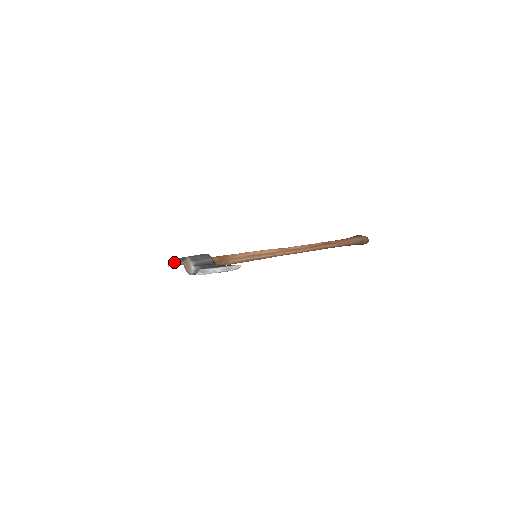
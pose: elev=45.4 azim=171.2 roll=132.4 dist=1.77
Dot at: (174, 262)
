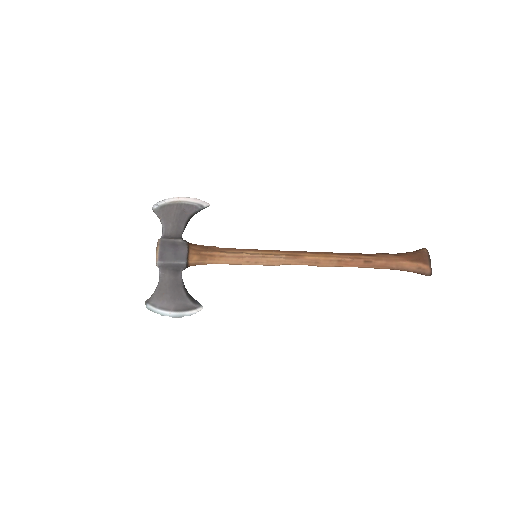
Dot at: (157, 214)
